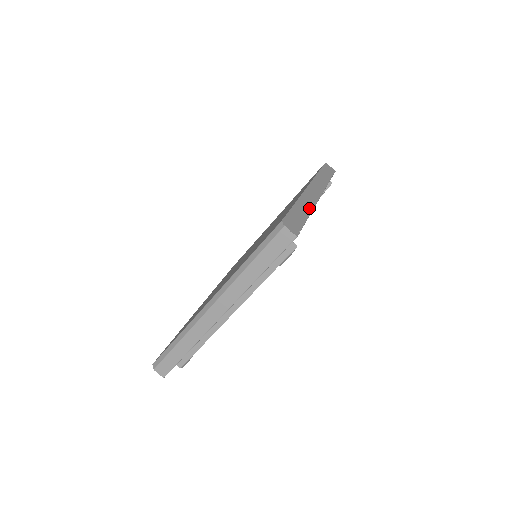
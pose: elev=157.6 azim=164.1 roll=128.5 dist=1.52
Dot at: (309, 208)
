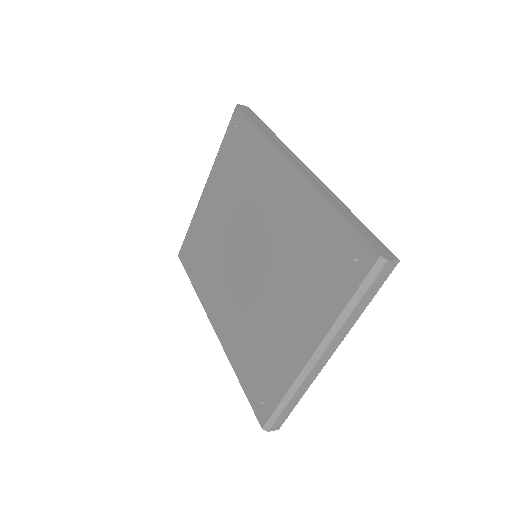
Dot at: (340, 202)
